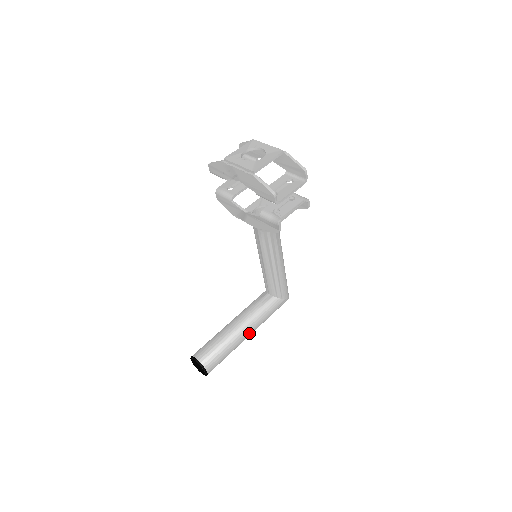
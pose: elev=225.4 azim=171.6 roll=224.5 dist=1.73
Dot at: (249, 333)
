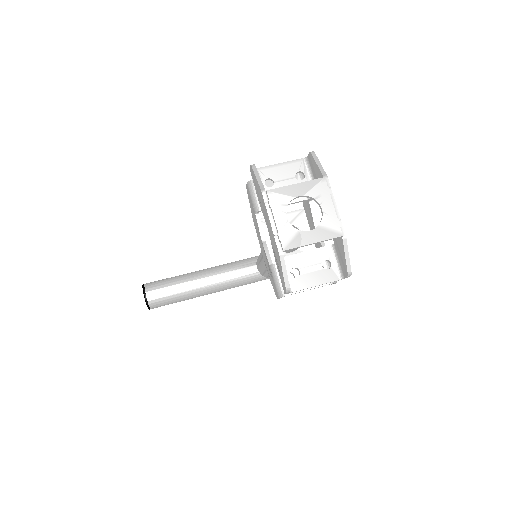
Dot at: occluded
